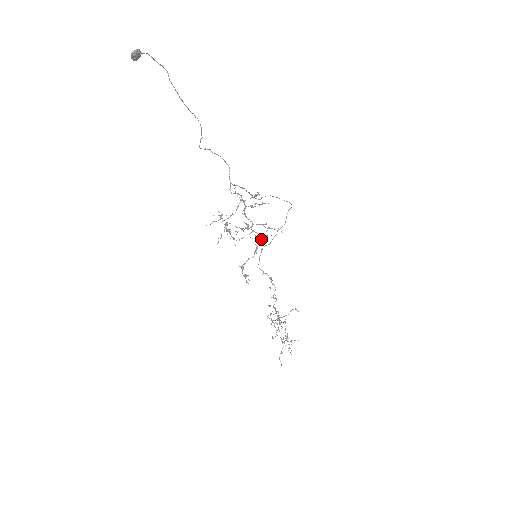
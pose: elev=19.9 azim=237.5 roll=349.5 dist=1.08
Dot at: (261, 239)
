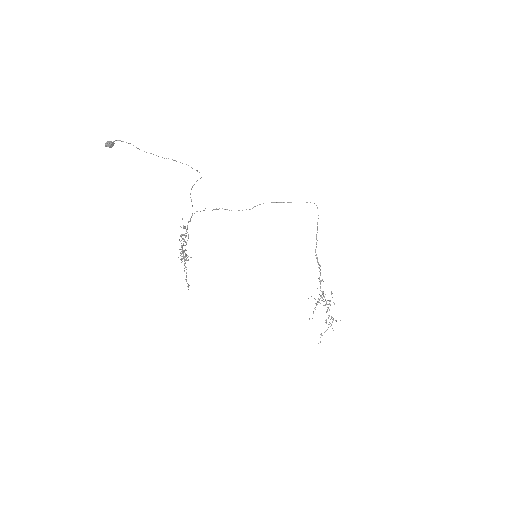
Dot at: (184, 261)
